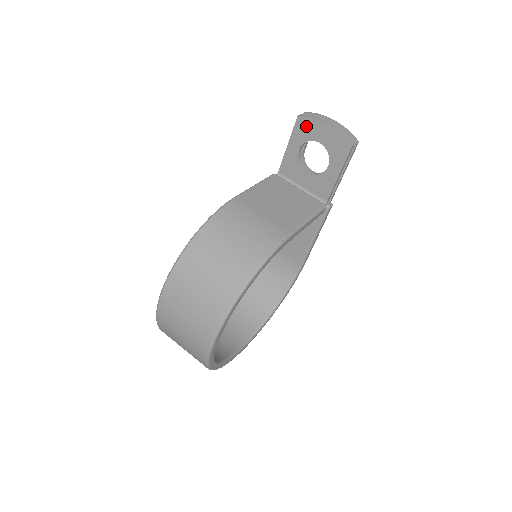
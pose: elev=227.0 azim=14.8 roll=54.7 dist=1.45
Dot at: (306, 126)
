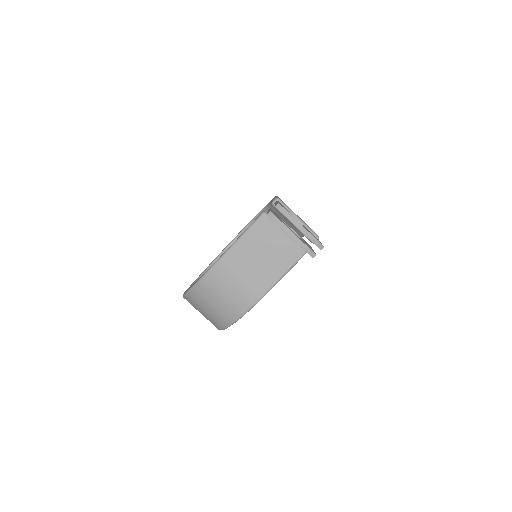
Dot at: occluded
